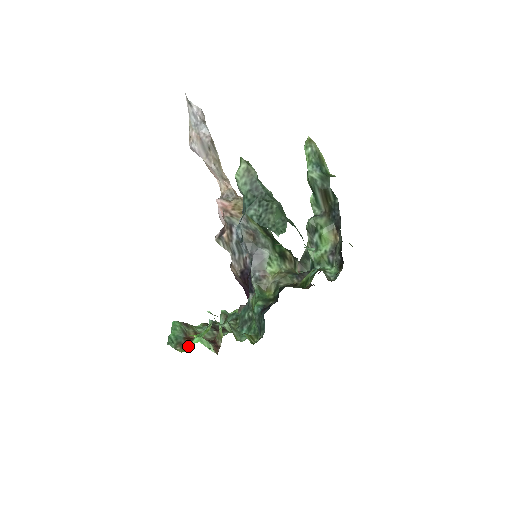
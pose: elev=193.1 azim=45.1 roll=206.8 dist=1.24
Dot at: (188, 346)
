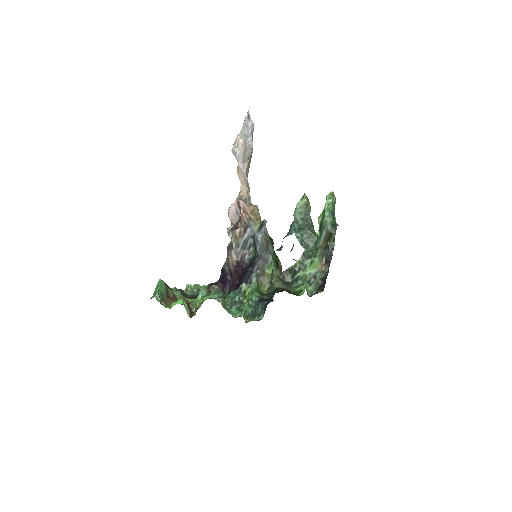
Dot at: (173, 304)
